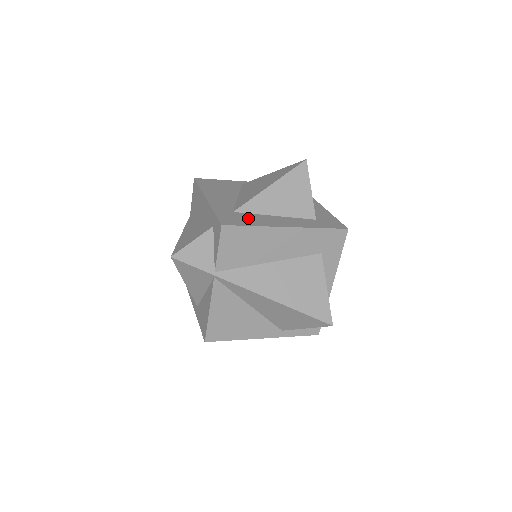
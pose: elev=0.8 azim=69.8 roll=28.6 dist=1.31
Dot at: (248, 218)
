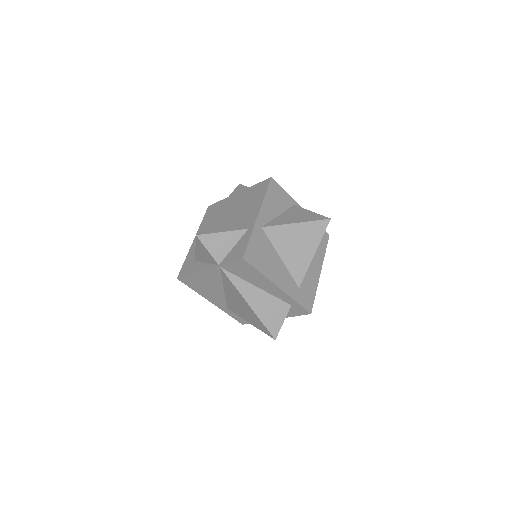
Dot at: (308, 287)
